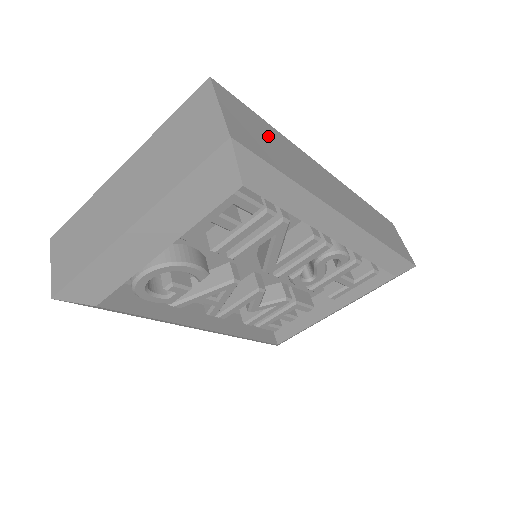
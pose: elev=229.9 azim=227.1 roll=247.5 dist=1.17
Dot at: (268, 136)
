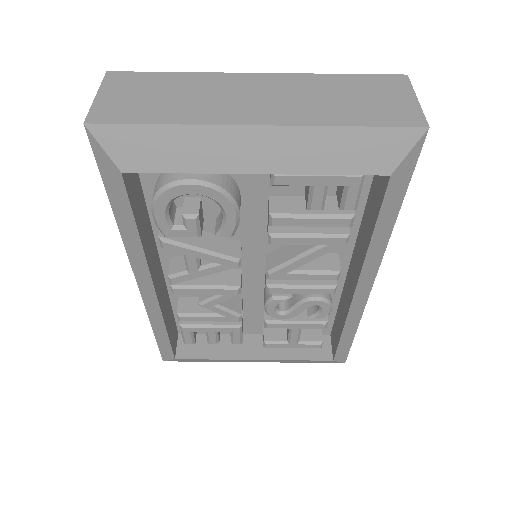
Dot at: occluded
